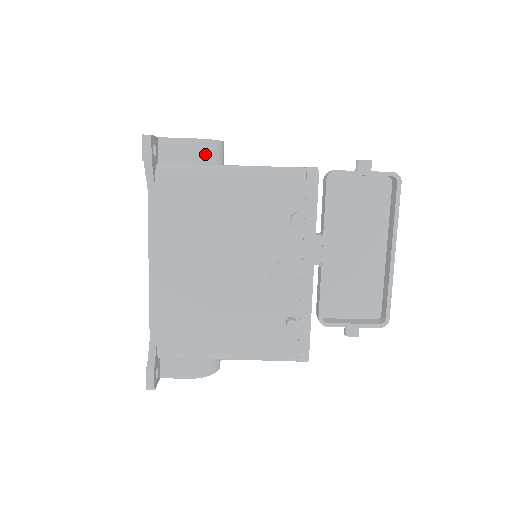
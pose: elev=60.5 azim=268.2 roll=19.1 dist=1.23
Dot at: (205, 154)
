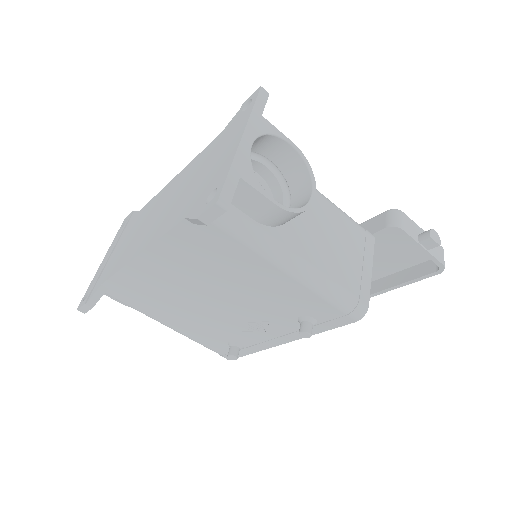
Dot at: (279, 220)
